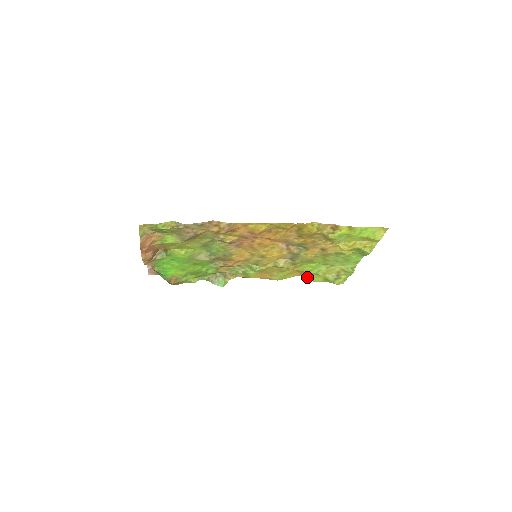
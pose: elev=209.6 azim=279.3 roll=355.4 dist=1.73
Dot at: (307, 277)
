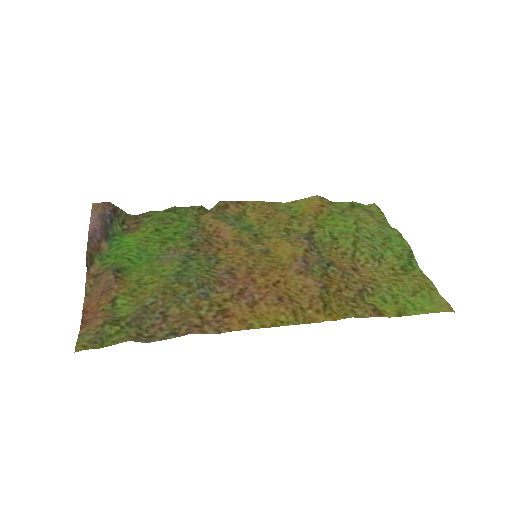
Dot at: (327, 200)
